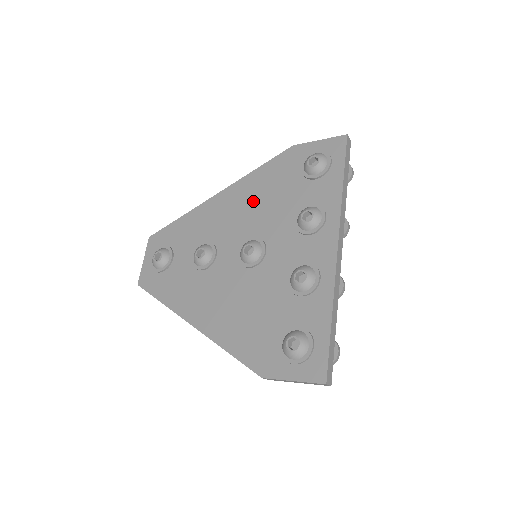
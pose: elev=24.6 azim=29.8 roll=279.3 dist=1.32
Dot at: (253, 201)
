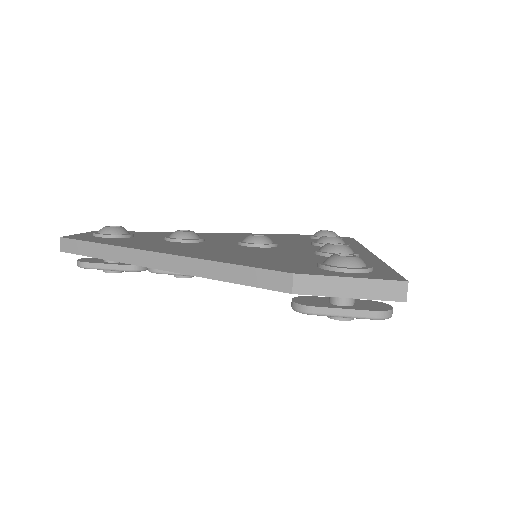
Dot at: occluded
